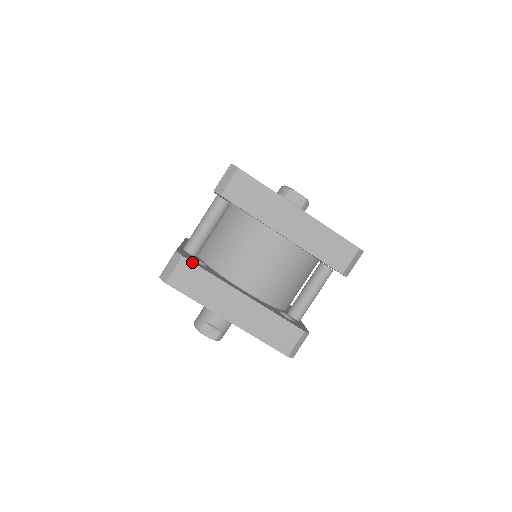
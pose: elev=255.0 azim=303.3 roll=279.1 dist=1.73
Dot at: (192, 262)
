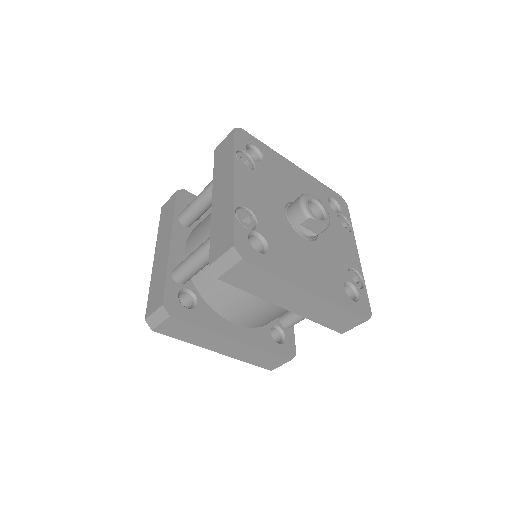
Dot at: (181, 320)
